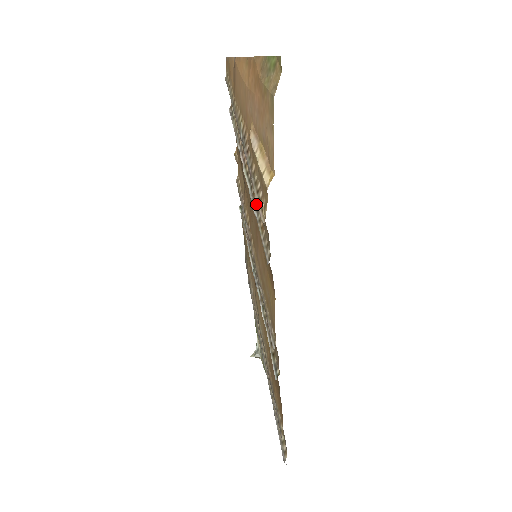
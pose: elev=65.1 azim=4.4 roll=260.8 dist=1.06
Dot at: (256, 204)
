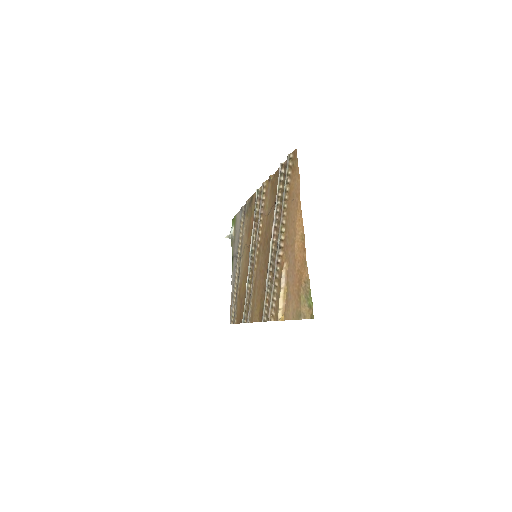
Dot at: (269, 281)
